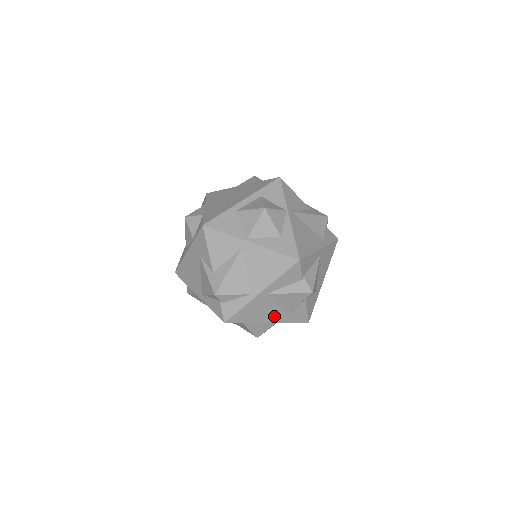
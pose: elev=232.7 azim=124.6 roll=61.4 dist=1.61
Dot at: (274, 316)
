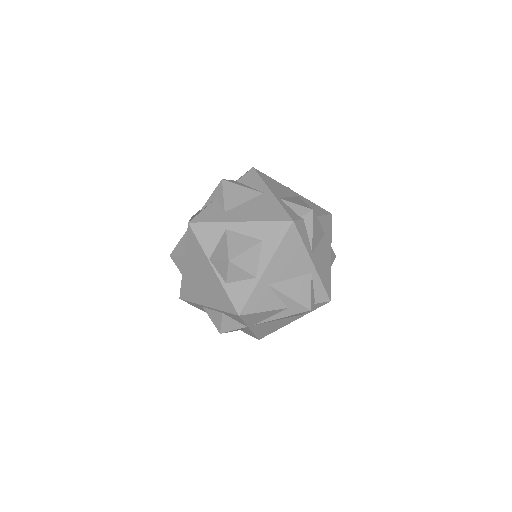
Dot at: occluded
